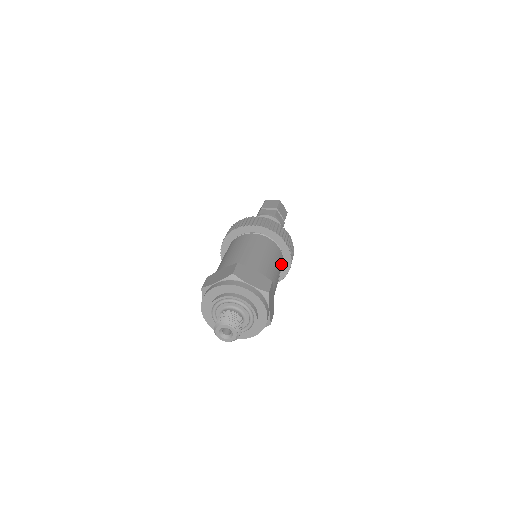
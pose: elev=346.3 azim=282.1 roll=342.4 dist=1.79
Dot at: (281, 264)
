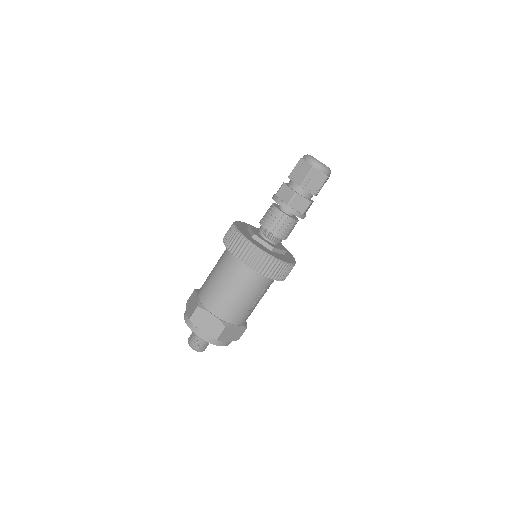
Dot at: (263, 286)
